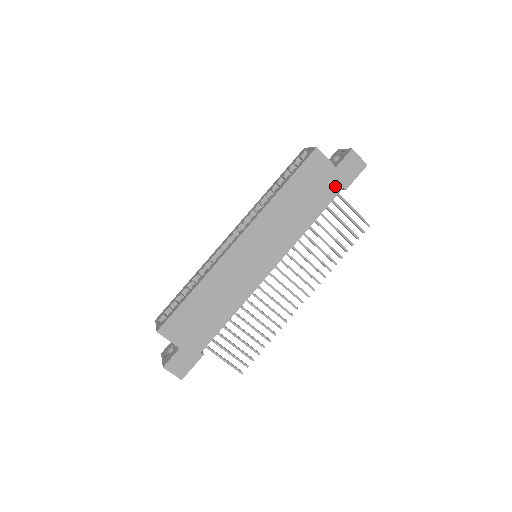
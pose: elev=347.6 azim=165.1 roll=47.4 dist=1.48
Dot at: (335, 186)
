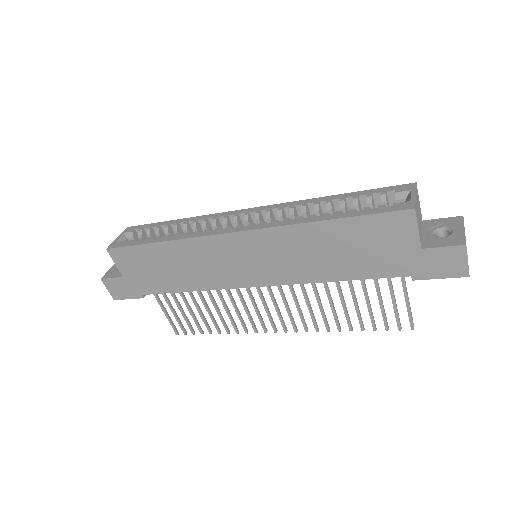
Dot at: (401, 267)
